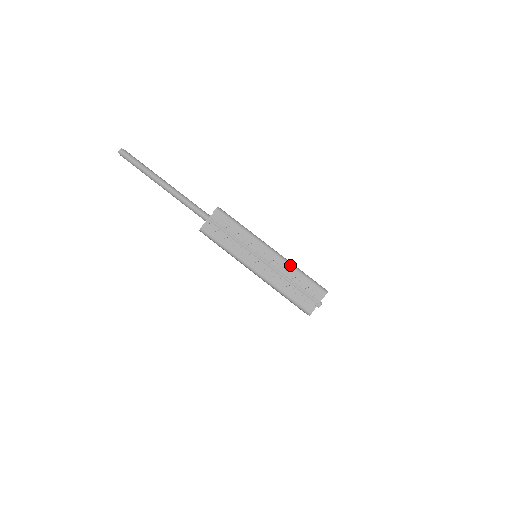
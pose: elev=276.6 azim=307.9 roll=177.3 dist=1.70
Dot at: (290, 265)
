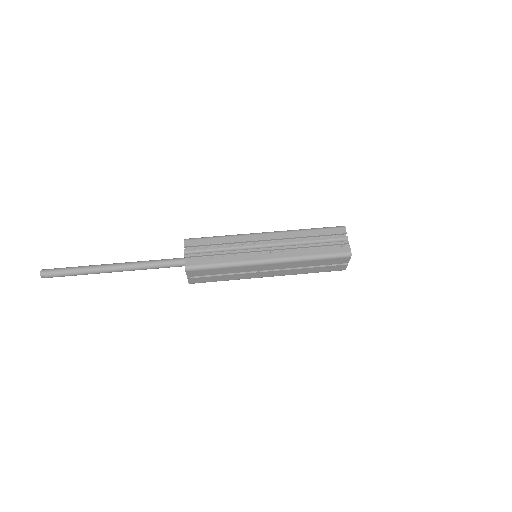
Dot at: (293, 231)
